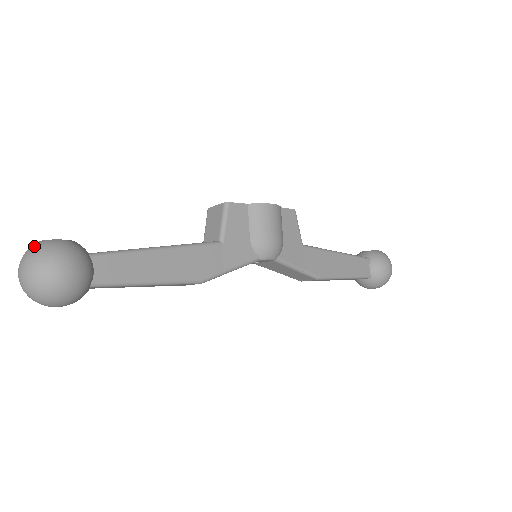
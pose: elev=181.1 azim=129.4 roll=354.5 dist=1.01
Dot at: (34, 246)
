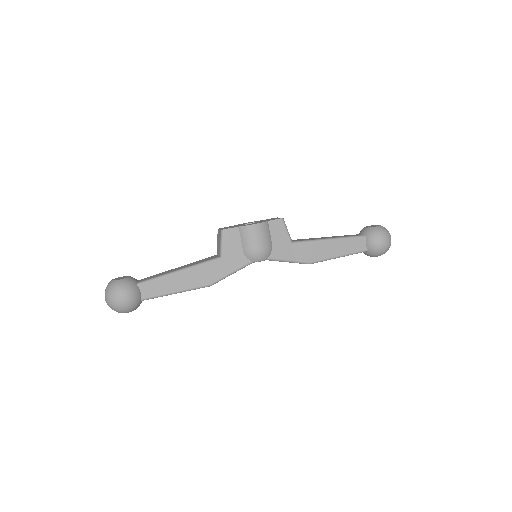
Dot at: (108, 285)
